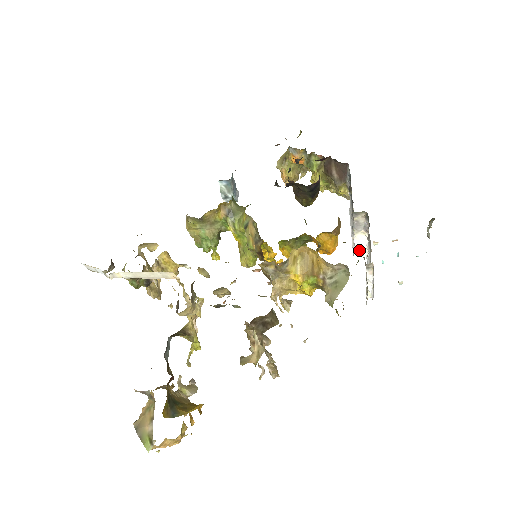
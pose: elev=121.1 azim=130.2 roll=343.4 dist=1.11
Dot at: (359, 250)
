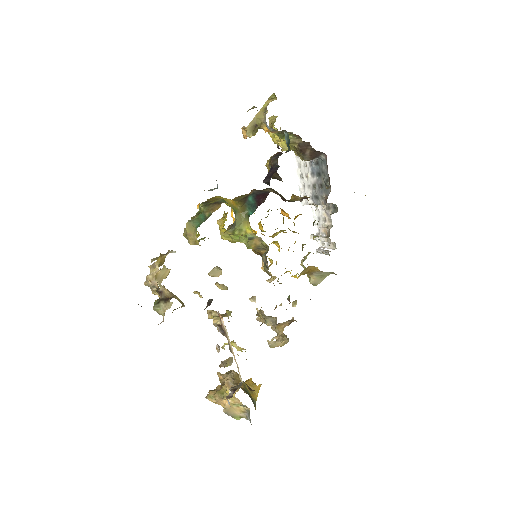
Dot at: occluded
